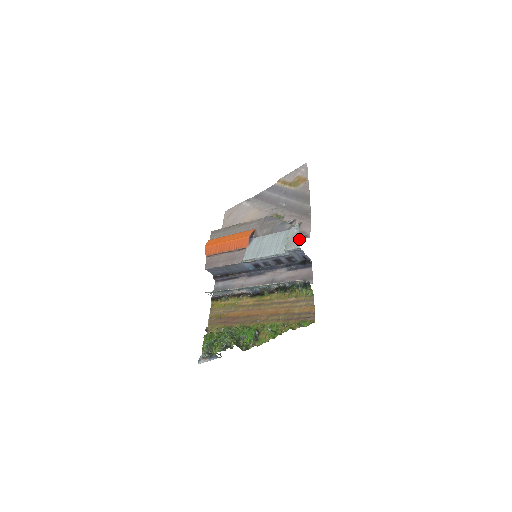
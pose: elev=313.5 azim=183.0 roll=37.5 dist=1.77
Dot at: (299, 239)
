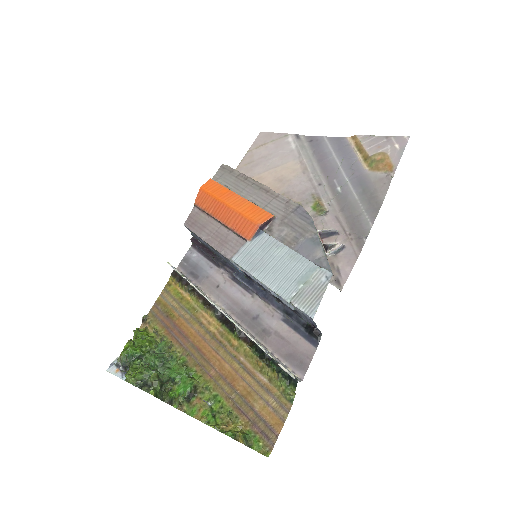
Dot at: (320, 301)
